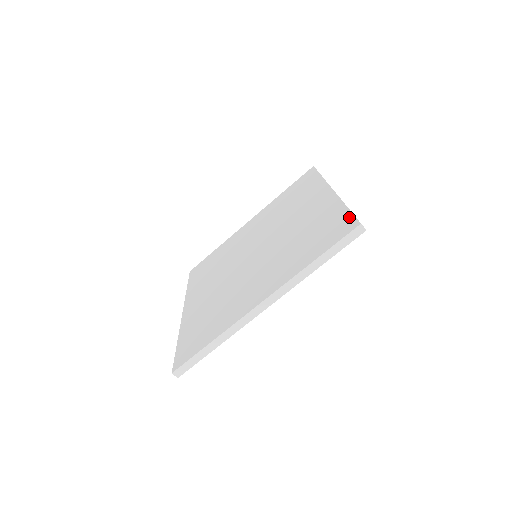
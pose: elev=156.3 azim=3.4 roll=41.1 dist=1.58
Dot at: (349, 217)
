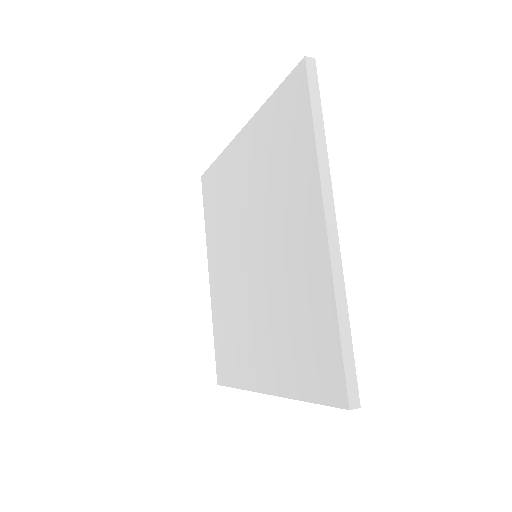
Dot at: (287, 83)
